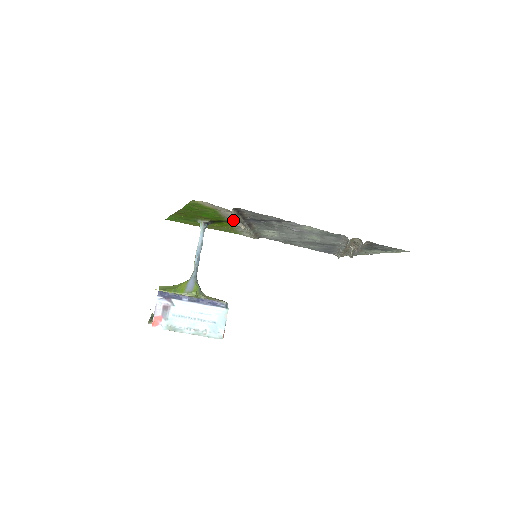
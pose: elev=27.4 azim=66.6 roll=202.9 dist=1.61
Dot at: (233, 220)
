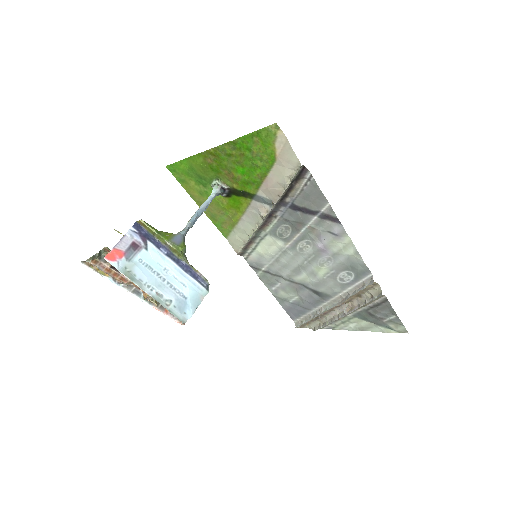
Dot at: (265, 196)
